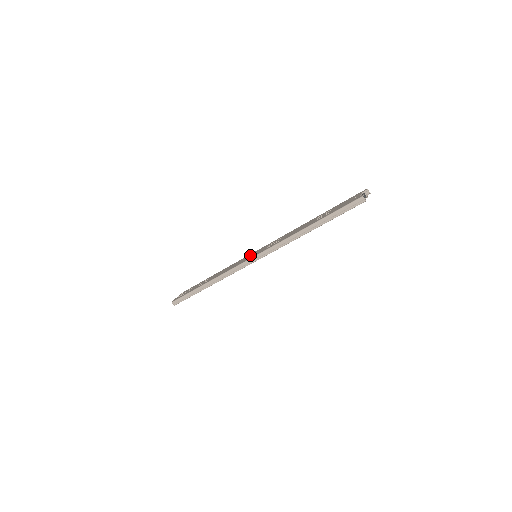
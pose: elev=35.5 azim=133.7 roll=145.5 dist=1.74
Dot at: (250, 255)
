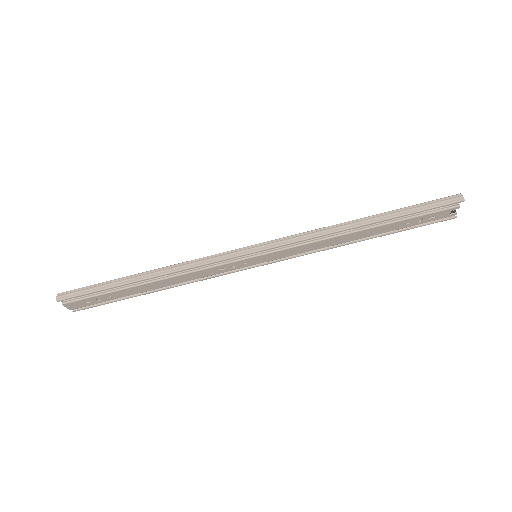
Dot at: occluded
